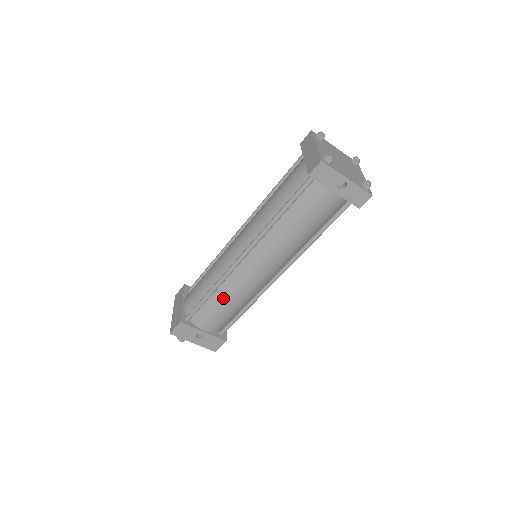
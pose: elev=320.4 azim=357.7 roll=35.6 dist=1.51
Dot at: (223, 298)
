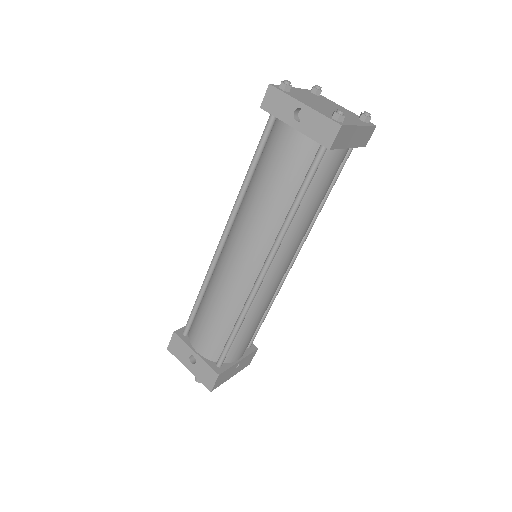
Dot at: (209, 302)
